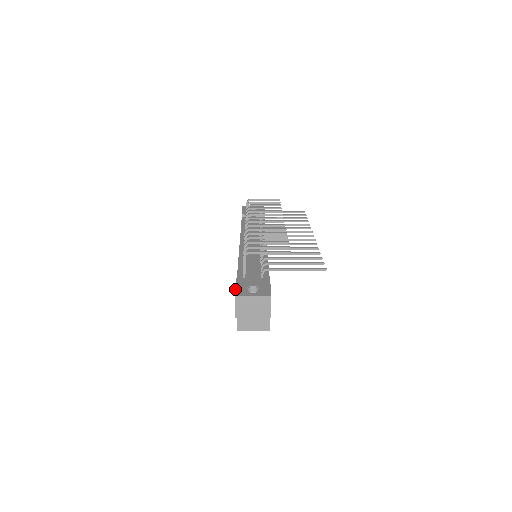
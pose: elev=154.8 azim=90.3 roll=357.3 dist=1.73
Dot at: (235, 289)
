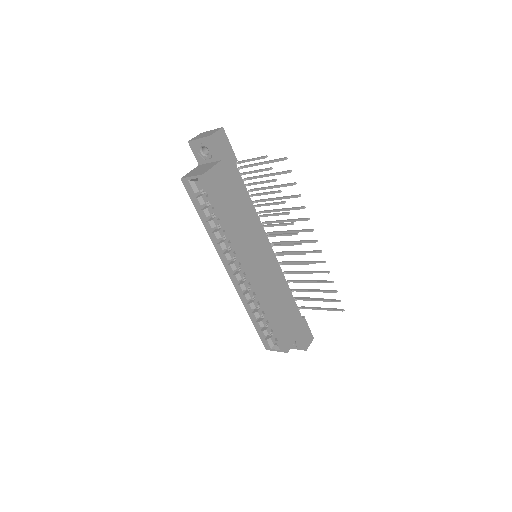
Dot at: occluded
